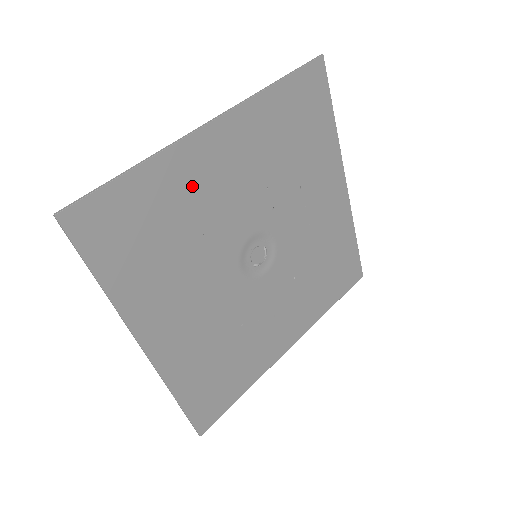
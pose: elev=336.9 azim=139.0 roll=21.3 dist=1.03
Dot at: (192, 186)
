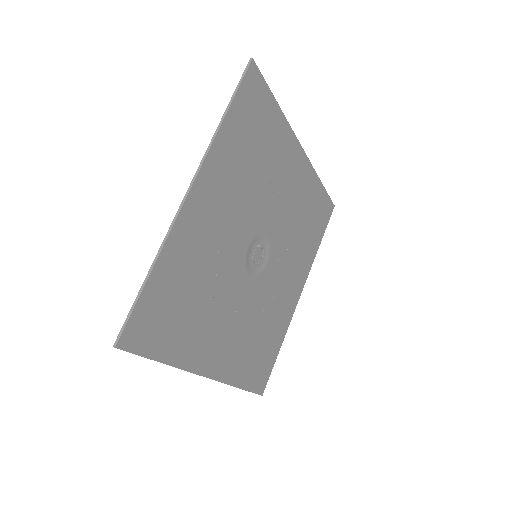
Dot at: (195, 248)
